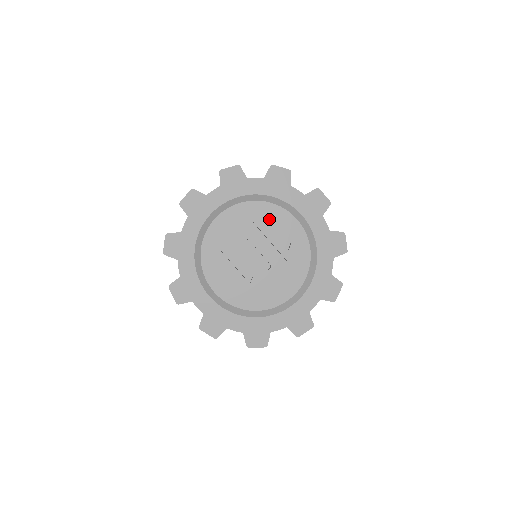
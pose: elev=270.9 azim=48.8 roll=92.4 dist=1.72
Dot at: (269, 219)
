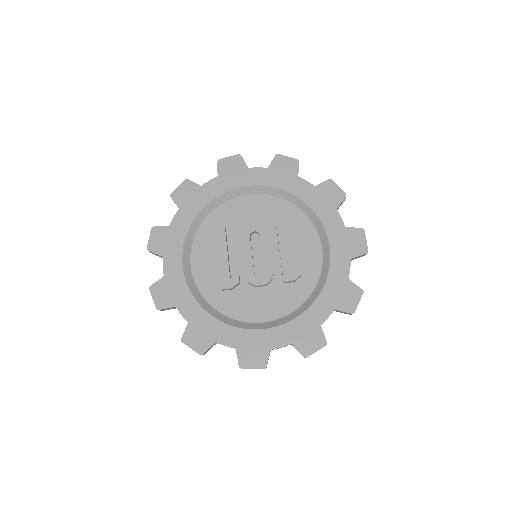
Dot at: (294, 229)
